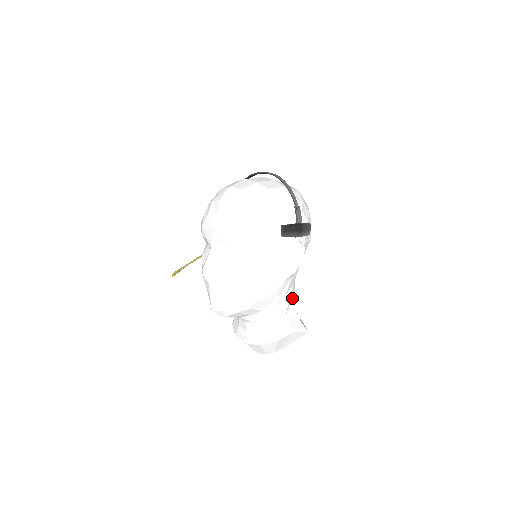
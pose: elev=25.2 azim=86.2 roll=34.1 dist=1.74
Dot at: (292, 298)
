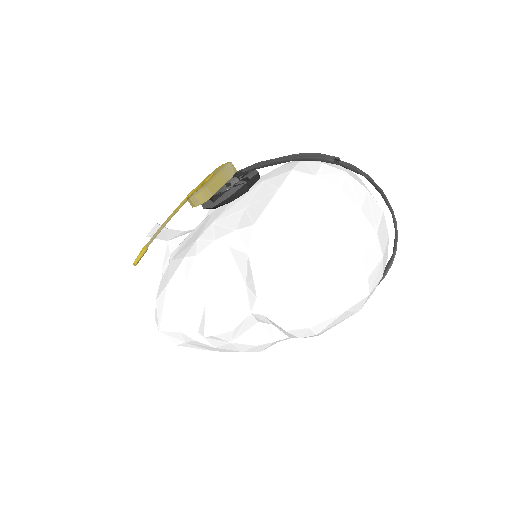
Dot at: occluded
